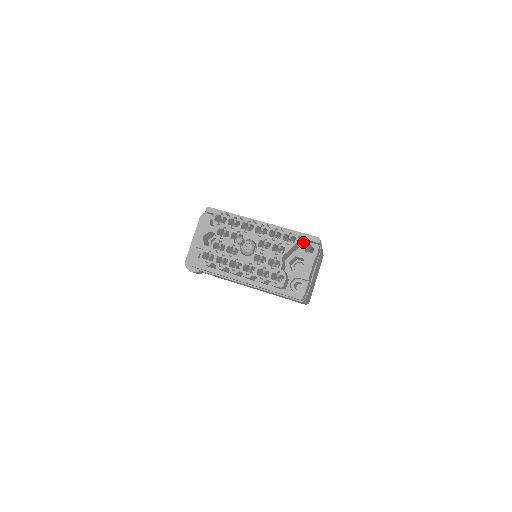
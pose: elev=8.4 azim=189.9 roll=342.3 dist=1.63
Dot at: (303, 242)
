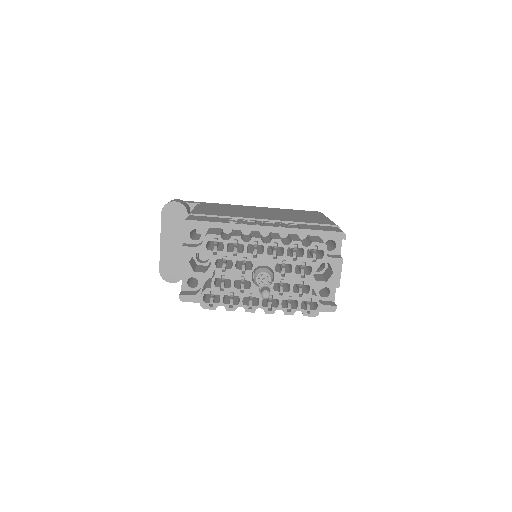
Dot at: (324, 242)
